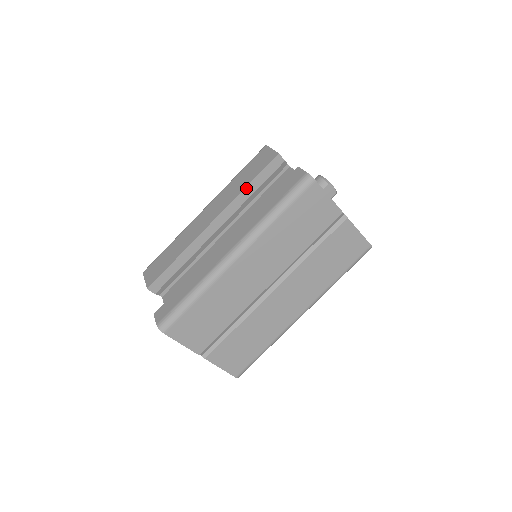
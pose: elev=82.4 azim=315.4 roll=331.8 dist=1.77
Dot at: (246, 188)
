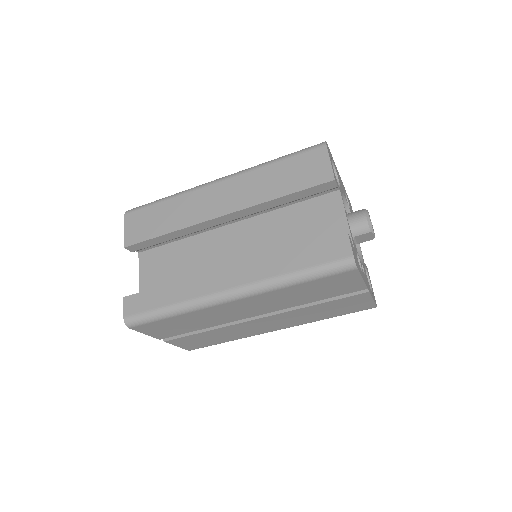
Dot at: (278, 199)
